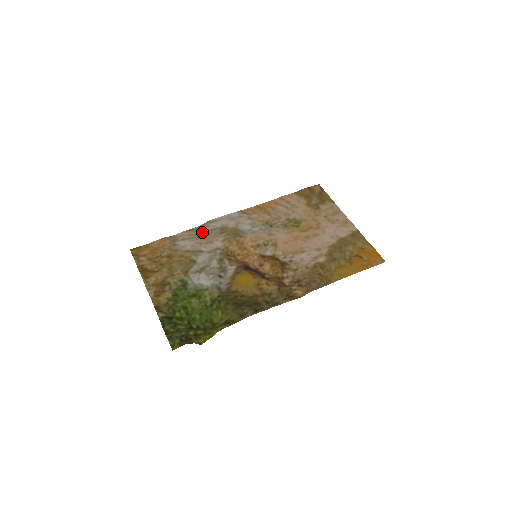
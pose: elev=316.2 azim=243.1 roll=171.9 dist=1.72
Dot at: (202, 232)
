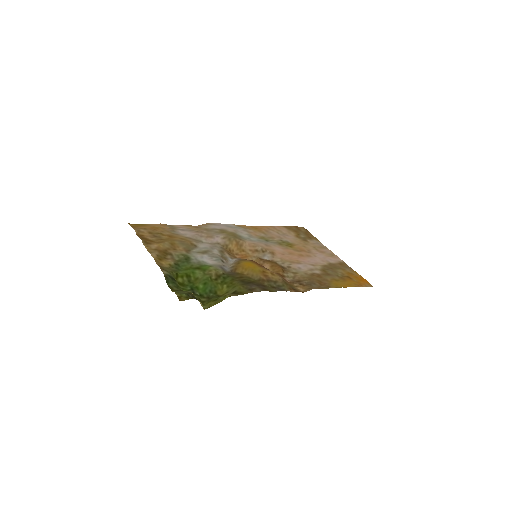
Dot at: (202, 229)
